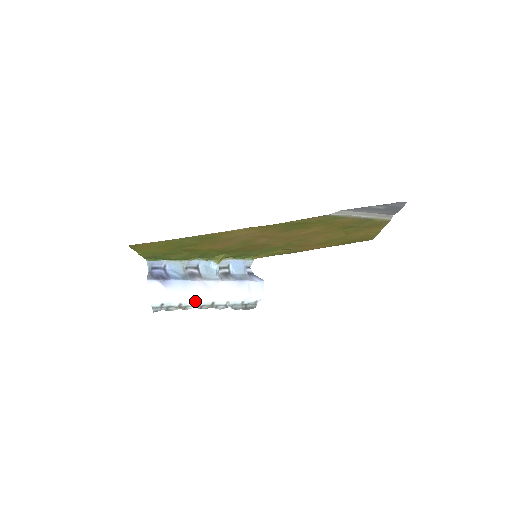
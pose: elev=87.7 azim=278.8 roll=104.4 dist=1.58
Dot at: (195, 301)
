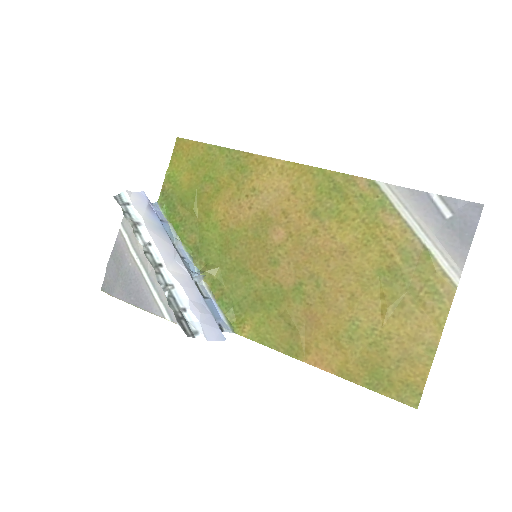
Dot at: (151, 240)
